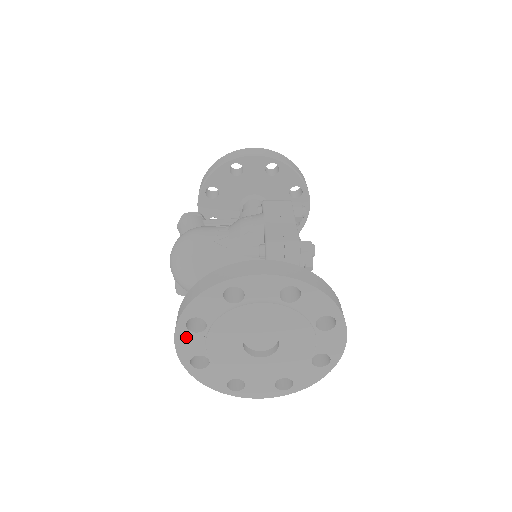
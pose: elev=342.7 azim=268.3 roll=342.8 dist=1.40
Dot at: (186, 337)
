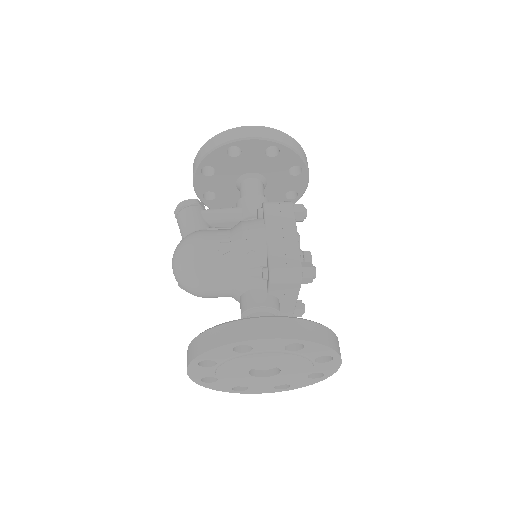
Dot at: (198, 369)
